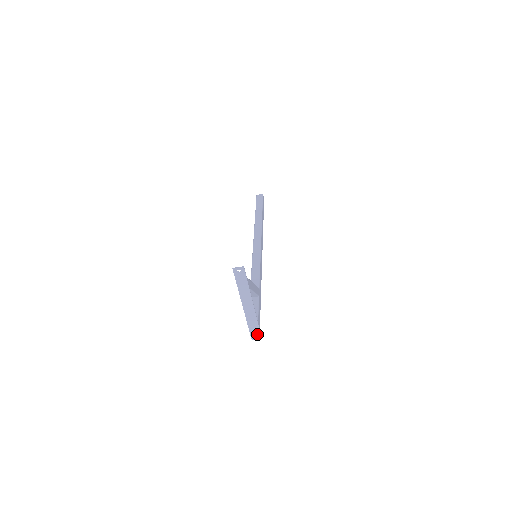
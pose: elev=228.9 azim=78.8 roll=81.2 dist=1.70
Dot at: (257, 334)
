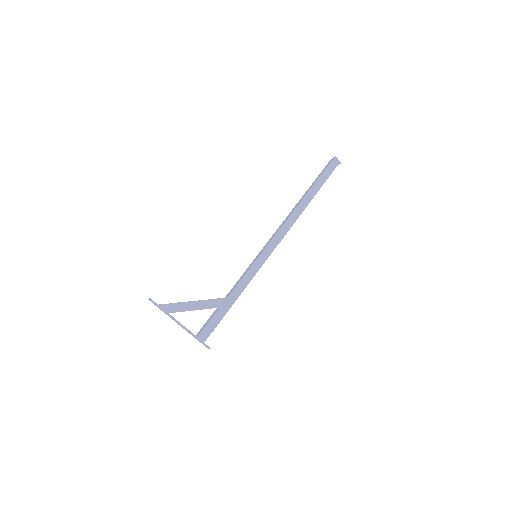
Dot at: (206, 345)
